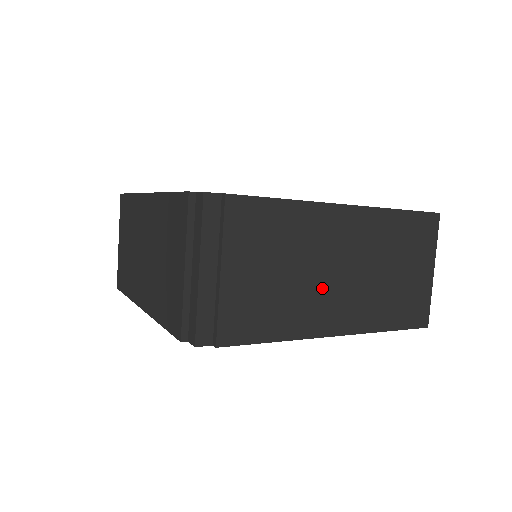
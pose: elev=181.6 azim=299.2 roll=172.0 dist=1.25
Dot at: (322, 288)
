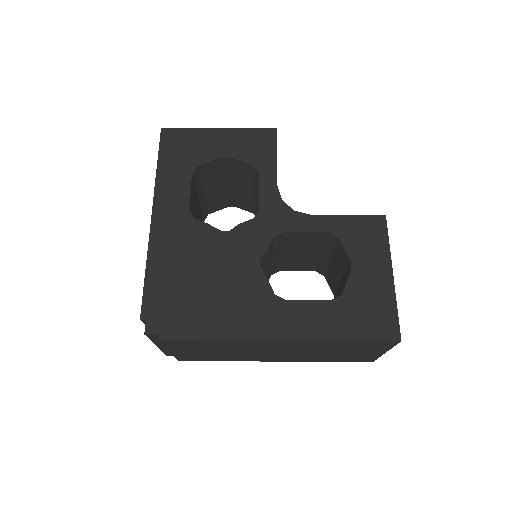
Dot at: (258, 354)
